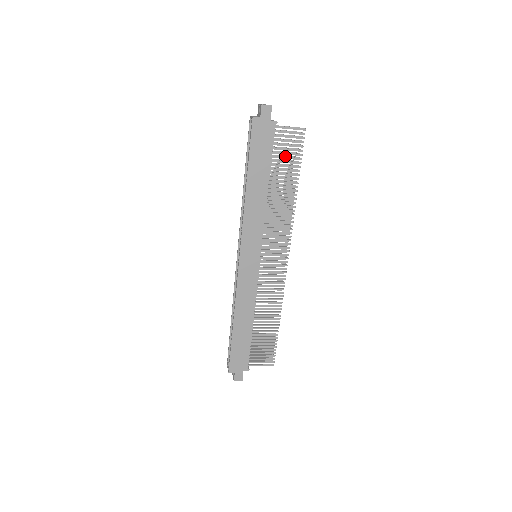
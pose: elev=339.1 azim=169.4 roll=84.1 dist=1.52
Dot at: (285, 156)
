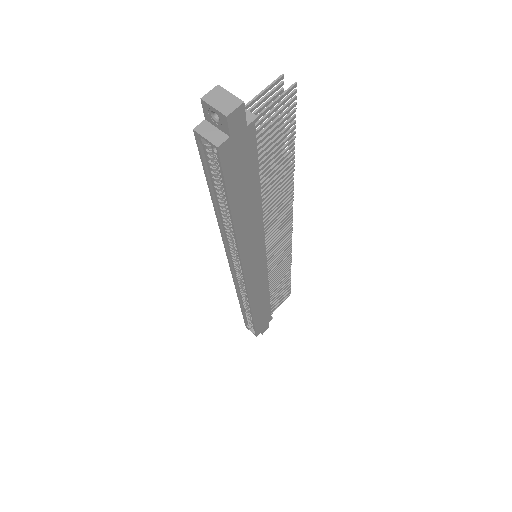
Dot at: occluded
